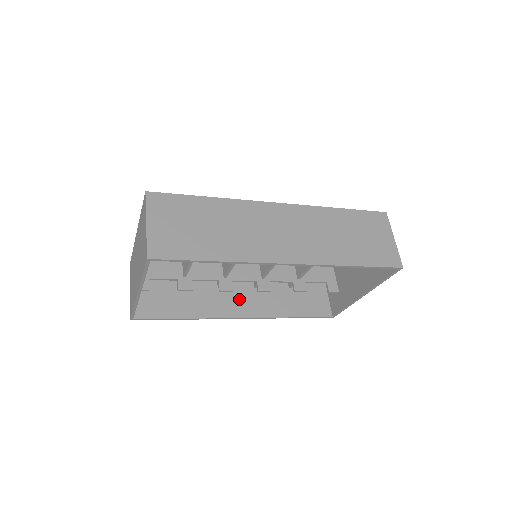
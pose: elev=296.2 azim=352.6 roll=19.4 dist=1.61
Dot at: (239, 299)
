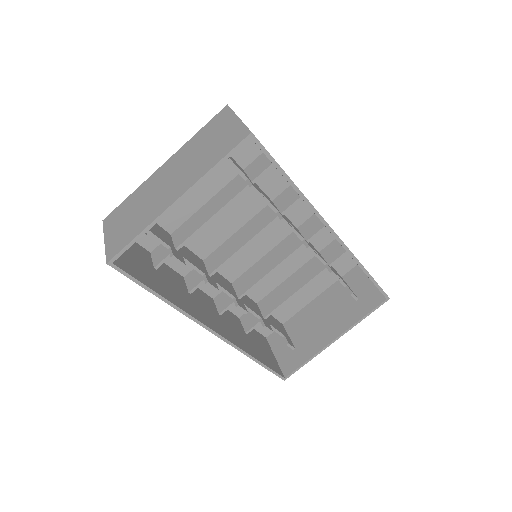
Dot at: (209, 314)
